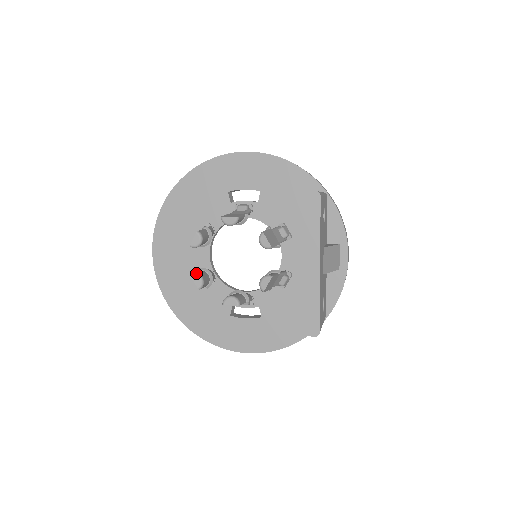
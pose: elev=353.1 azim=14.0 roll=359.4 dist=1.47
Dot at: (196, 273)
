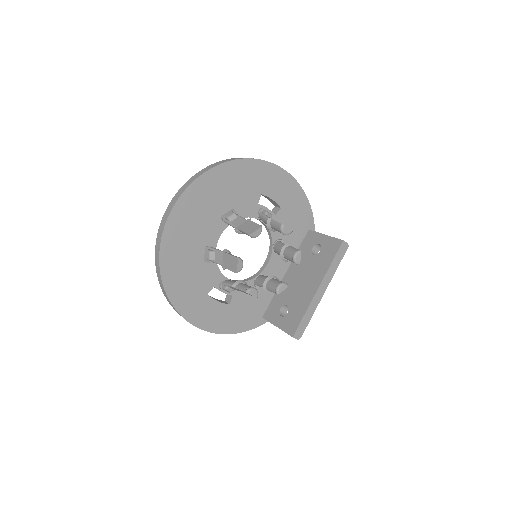
Dot at: occluded
